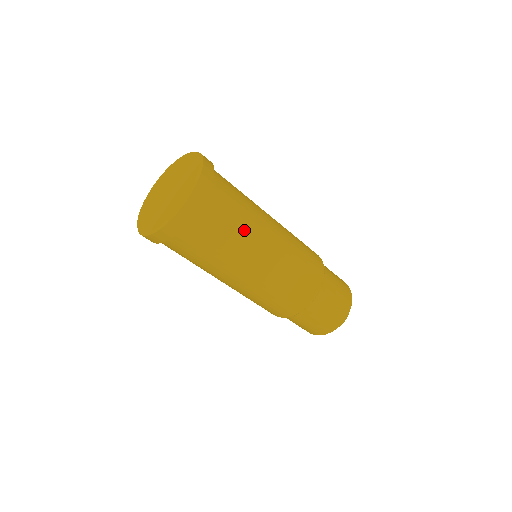
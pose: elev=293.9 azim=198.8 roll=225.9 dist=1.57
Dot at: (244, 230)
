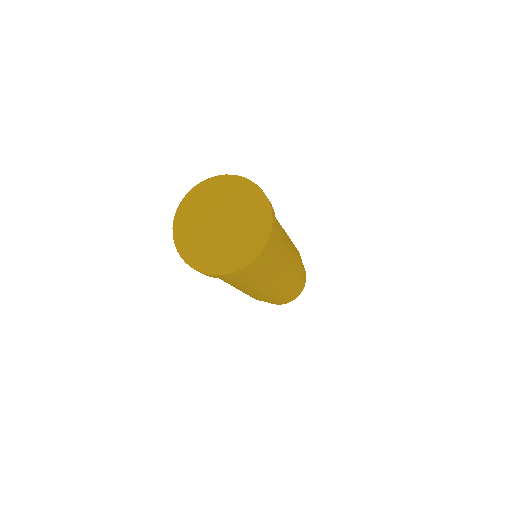
Dot at: (257, 281)
